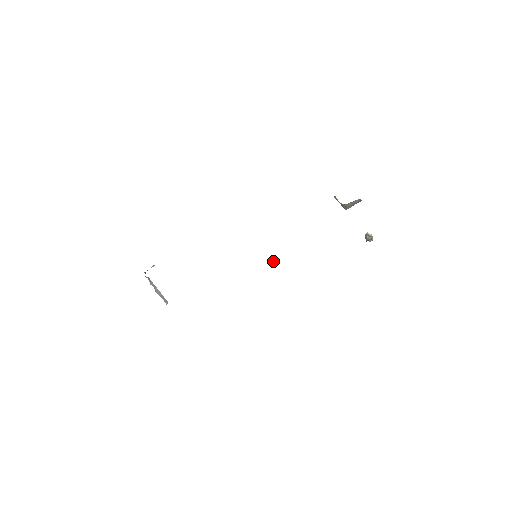
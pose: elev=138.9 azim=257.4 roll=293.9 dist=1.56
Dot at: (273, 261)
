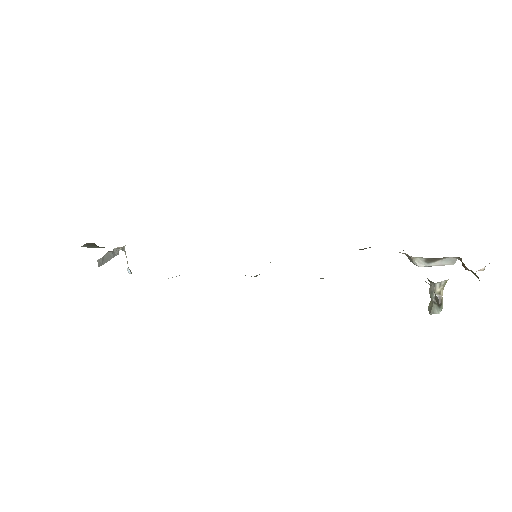
Dot at: occluded
